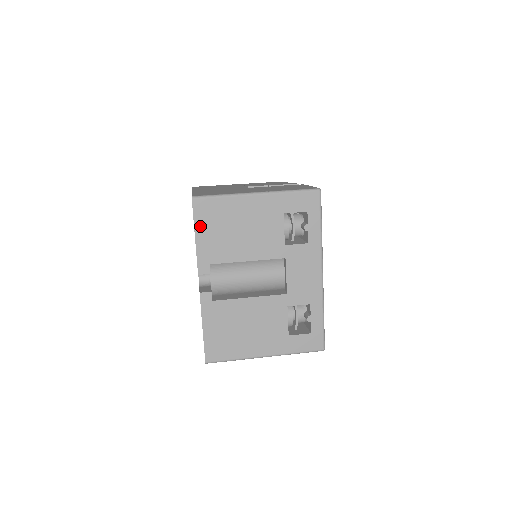
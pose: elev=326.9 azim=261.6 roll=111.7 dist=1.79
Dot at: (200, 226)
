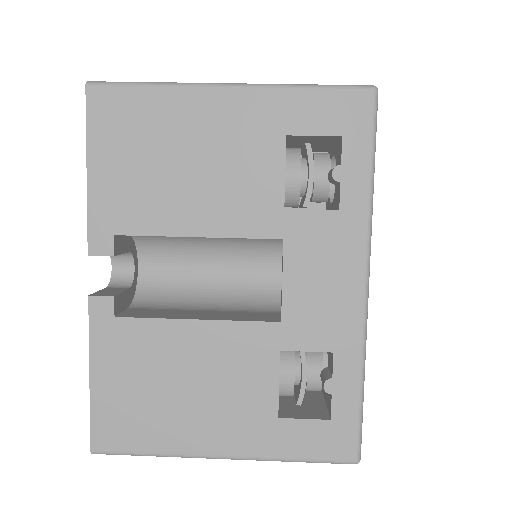
Dot at: (99, 147)
